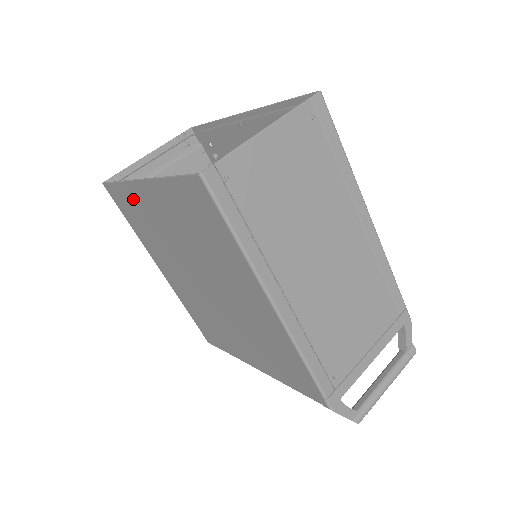
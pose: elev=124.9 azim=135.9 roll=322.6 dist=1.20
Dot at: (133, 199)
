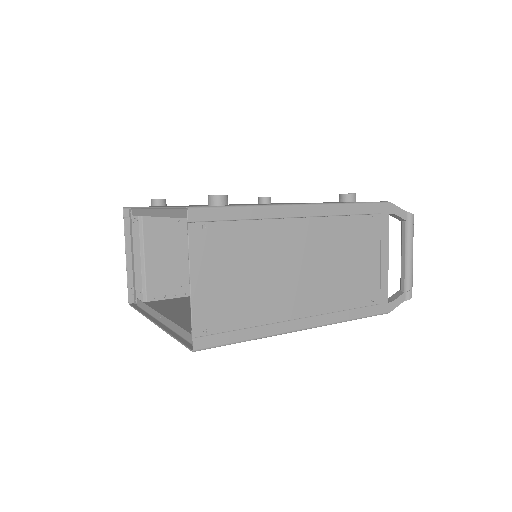
Dot at: occluded
